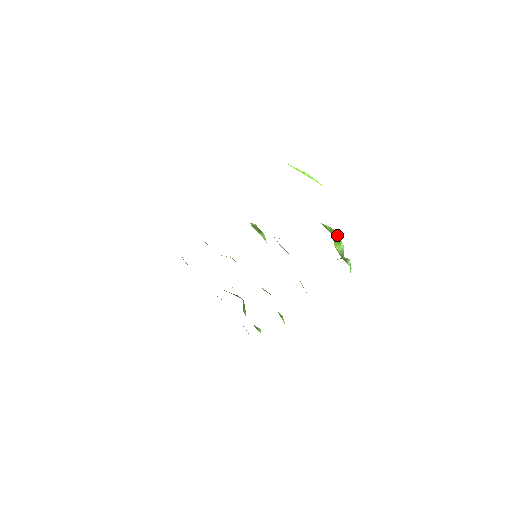
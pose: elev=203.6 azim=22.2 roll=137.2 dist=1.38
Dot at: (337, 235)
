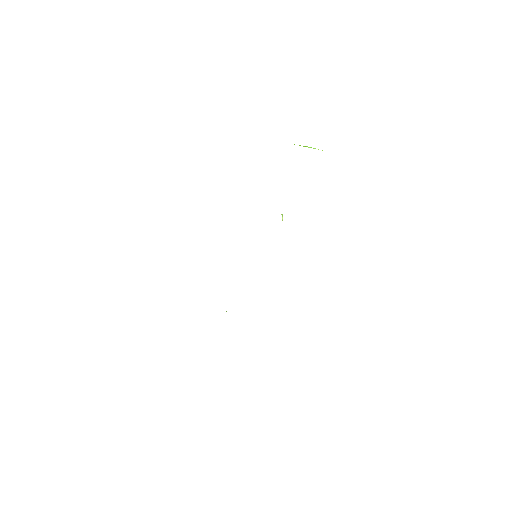
Dot at: occluded
